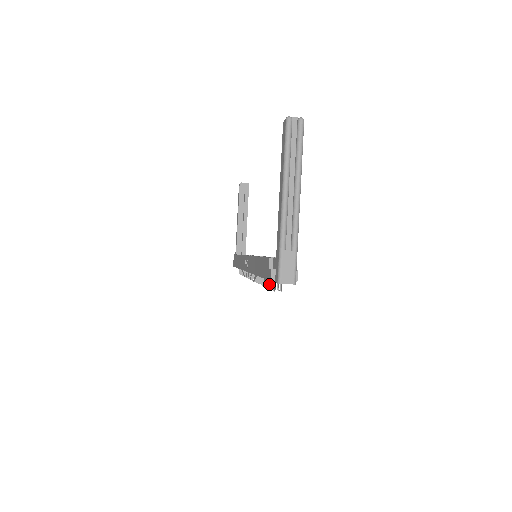
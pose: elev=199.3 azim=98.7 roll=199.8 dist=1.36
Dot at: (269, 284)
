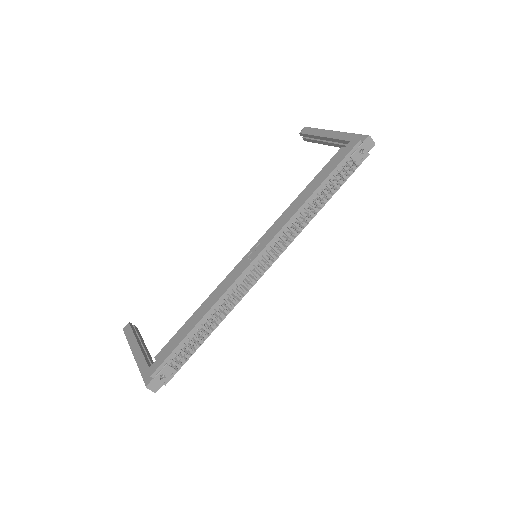
Dot at: (337, 179)
